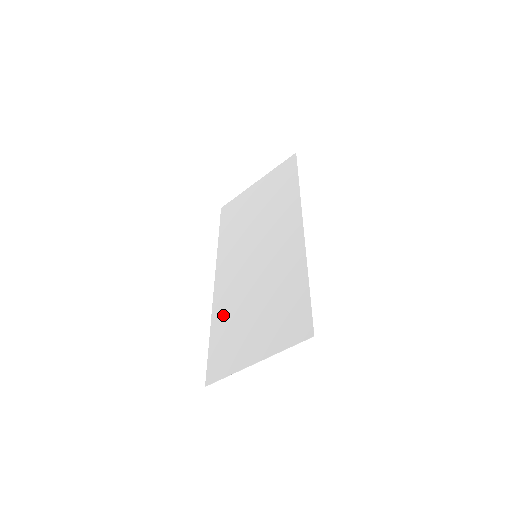
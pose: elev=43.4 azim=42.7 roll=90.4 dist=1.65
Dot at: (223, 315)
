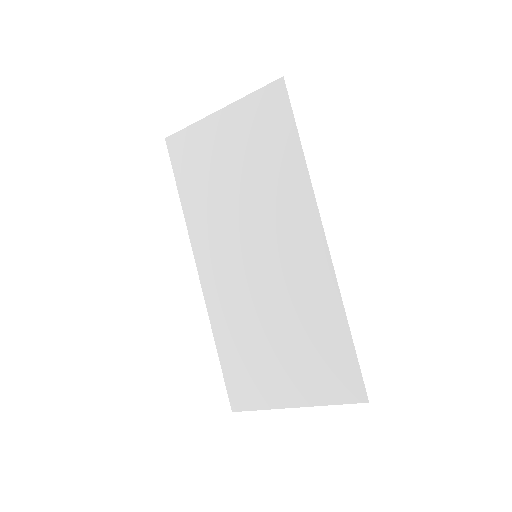
Dot at: (229, 329)
